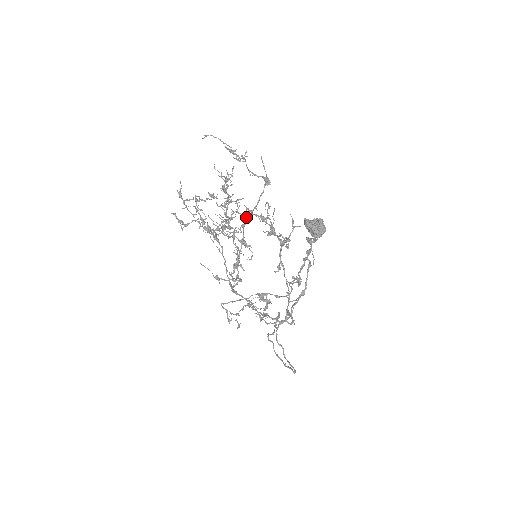
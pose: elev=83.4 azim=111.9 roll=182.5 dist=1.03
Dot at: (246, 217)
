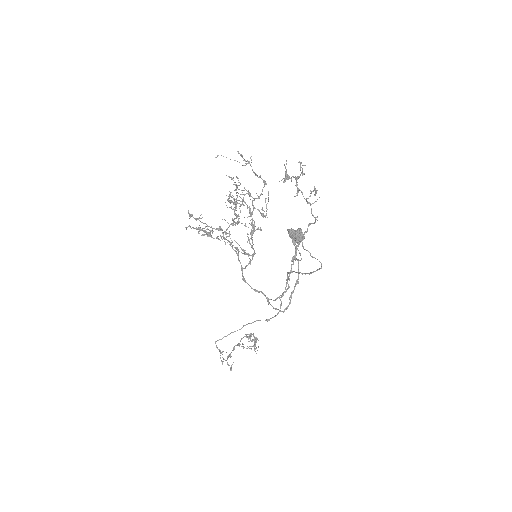
Dot at: (245, 226)
